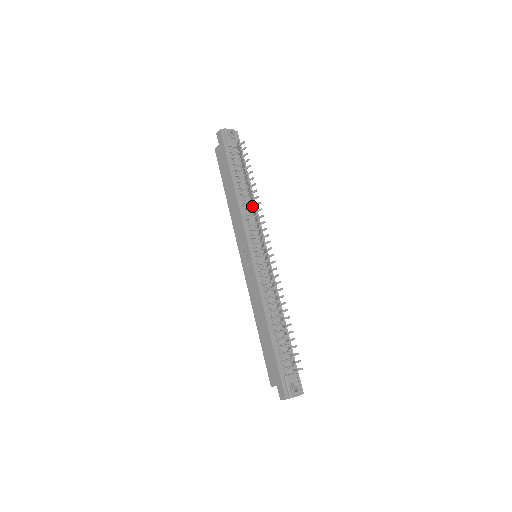
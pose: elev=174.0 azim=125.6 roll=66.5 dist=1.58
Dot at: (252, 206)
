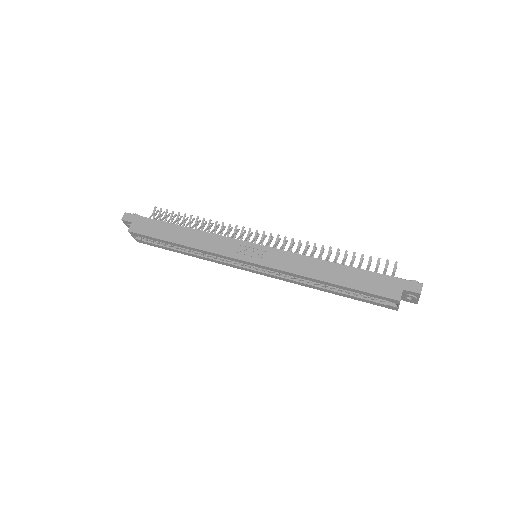
Dot at: (215, 228)
